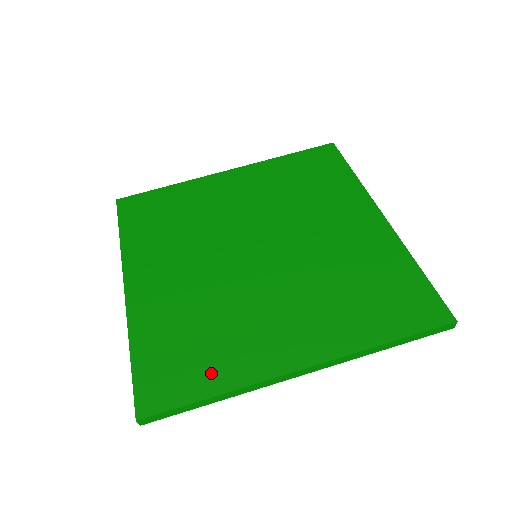
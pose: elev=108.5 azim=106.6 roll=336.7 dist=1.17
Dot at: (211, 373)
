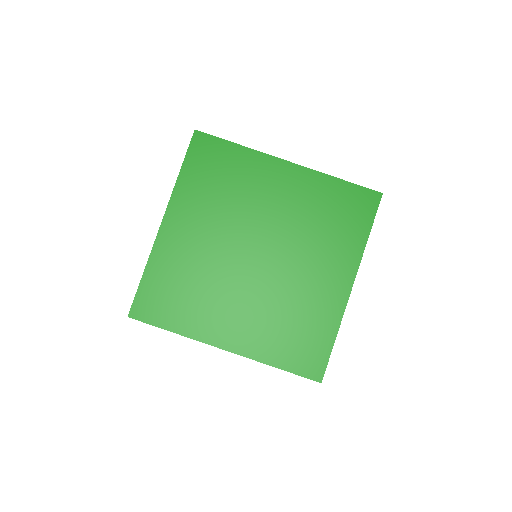
Dot at: (322, 332)
